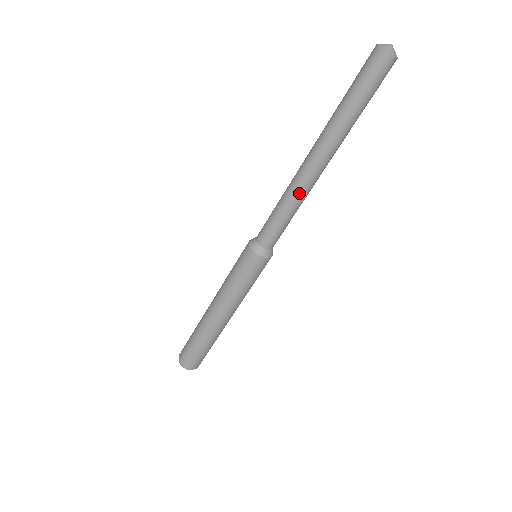
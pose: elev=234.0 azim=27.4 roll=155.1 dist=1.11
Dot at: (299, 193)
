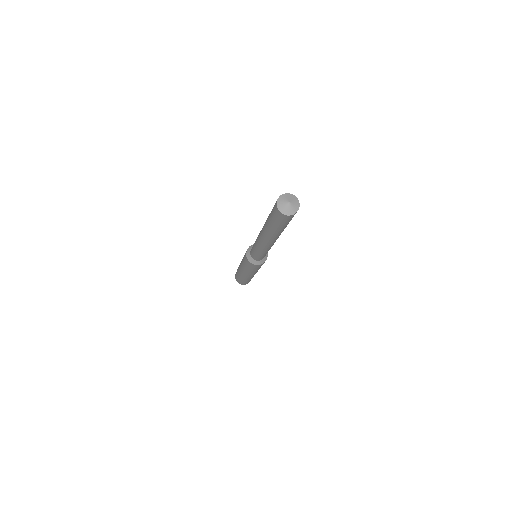
Dot at: (261, 247)
